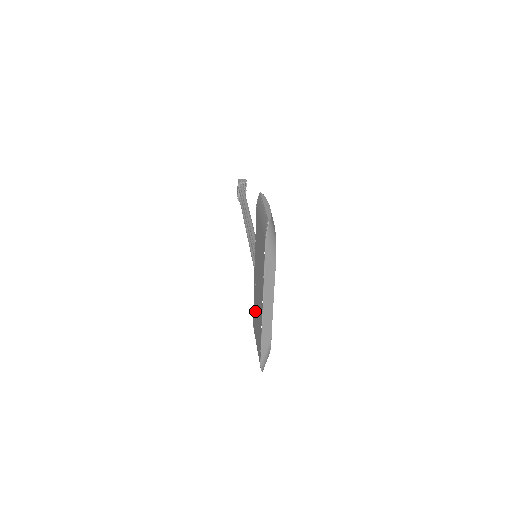
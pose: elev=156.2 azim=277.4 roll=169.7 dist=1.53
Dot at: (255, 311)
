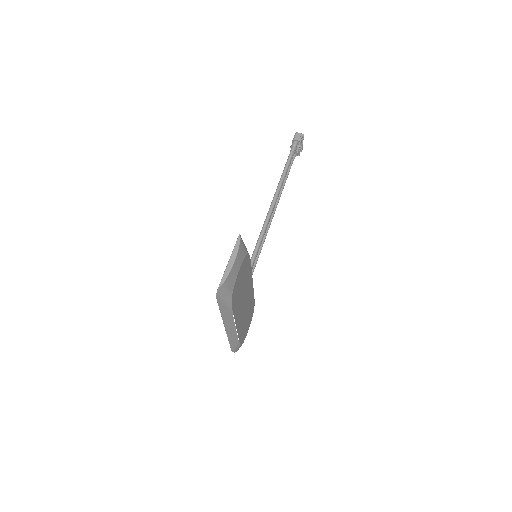
Dot at: occluded
